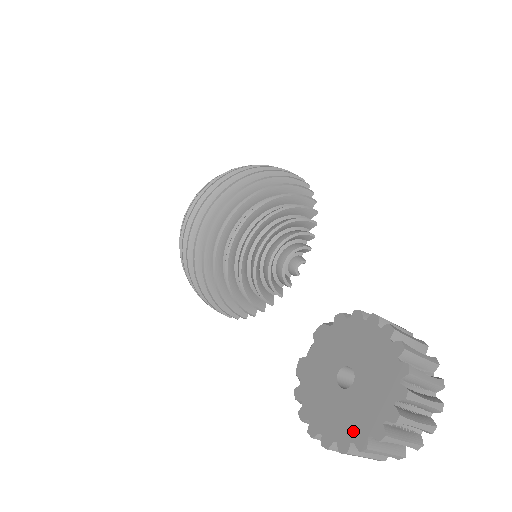
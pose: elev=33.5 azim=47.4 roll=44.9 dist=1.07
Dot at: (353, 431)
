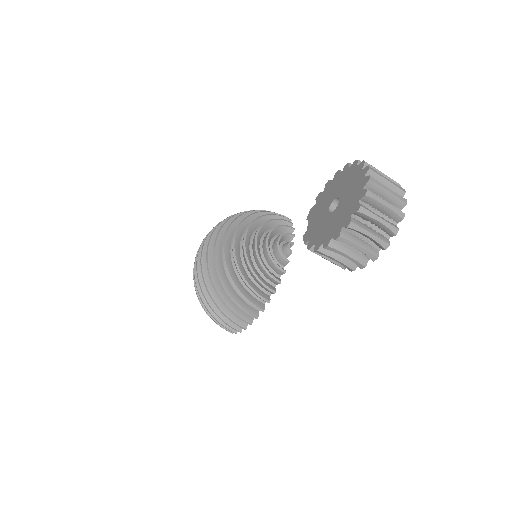
Dot at: (349, 211)
